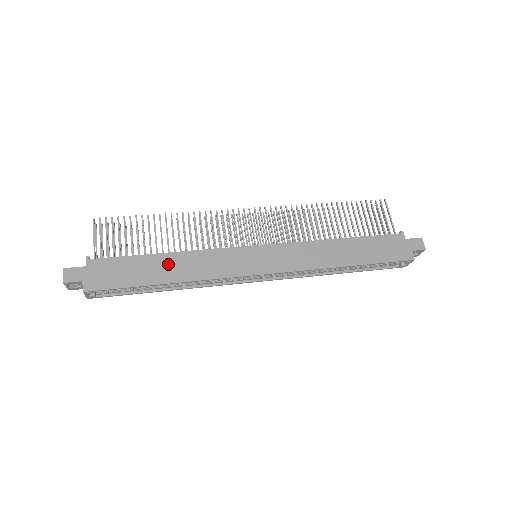
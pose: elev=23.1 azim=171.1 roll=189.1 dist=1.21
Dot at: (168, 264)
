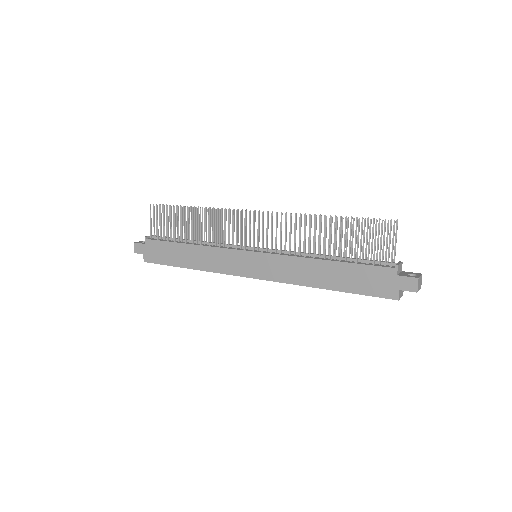
Dot at: (190, 253)
